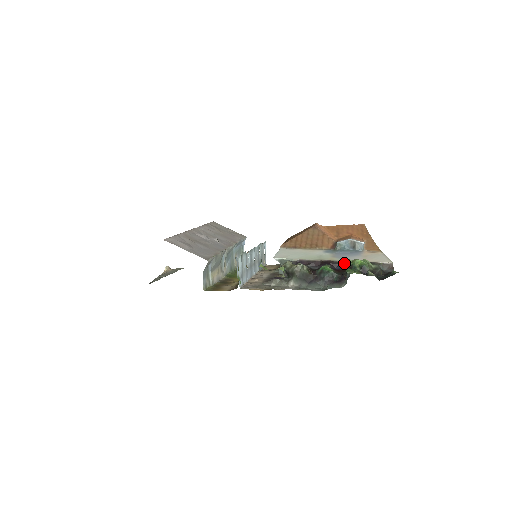
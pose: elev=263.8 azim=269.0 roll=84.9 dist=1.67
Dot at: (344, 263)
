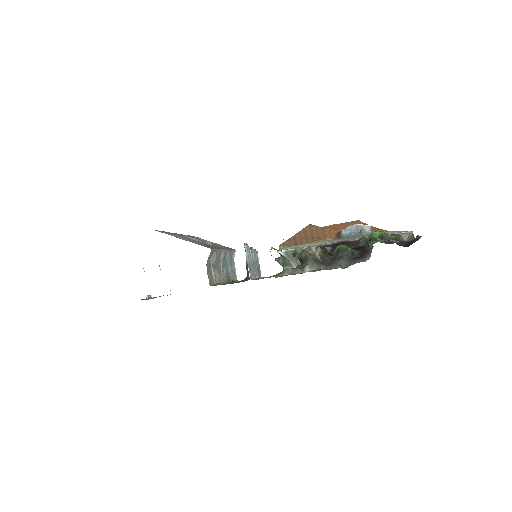
Dot at: (360, 240)
